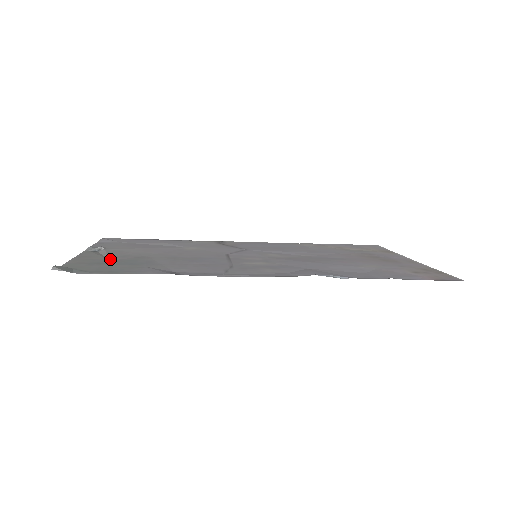
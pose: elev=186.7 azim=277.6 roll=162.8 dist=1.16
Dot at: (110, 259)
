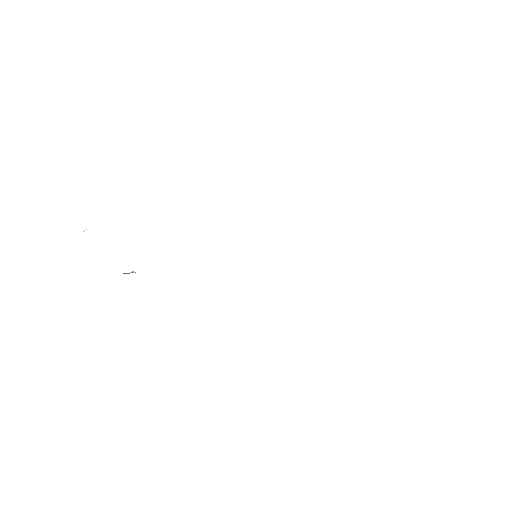
Dot at: occluded
